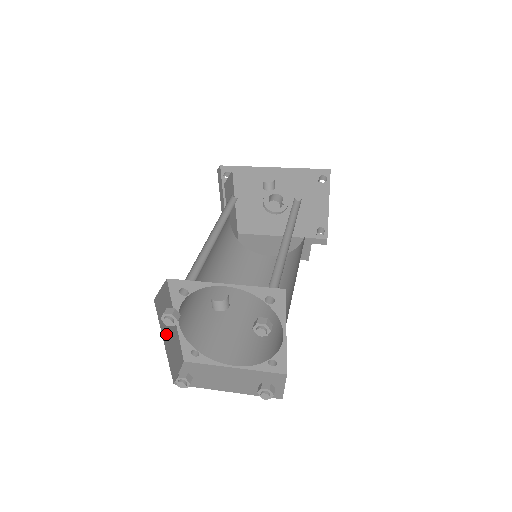
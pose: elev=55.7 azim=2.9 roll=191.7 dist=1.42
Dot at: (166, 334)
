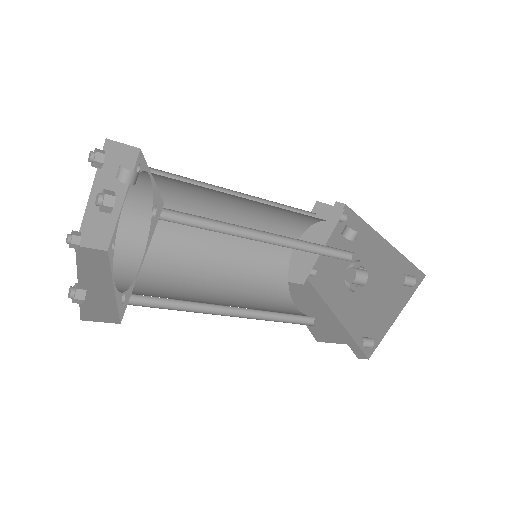
Dot at: (101, 190)
